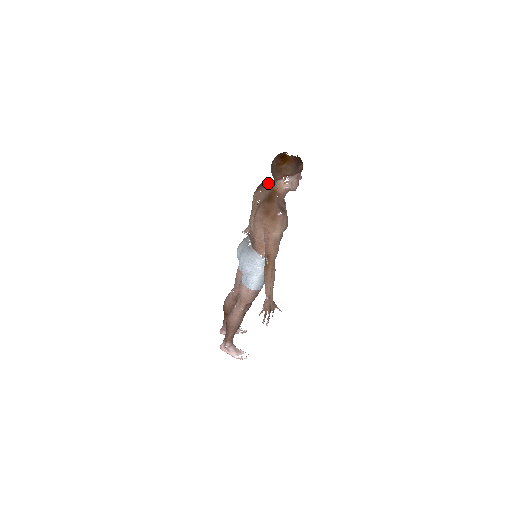
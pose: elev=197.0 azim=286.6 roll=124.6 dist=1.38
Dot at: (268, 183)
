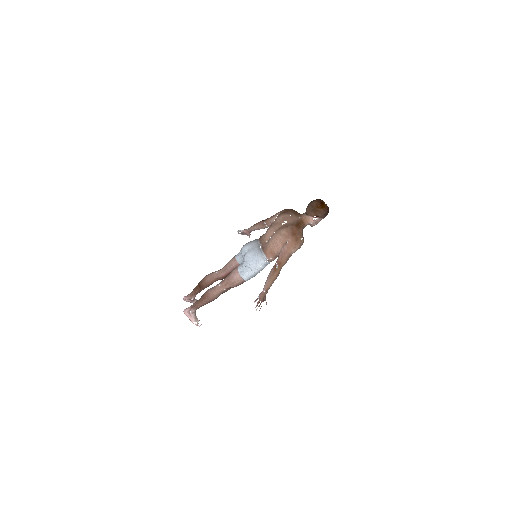
Dot at: (297, 213)
